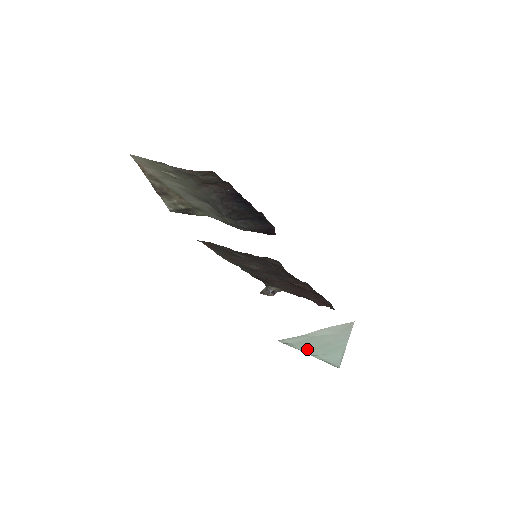
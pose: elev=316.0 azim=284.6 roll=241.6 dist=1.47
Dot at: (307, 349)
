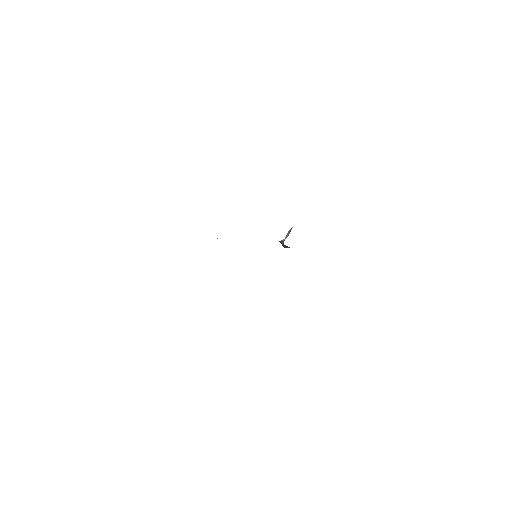
Dot at: occluded
